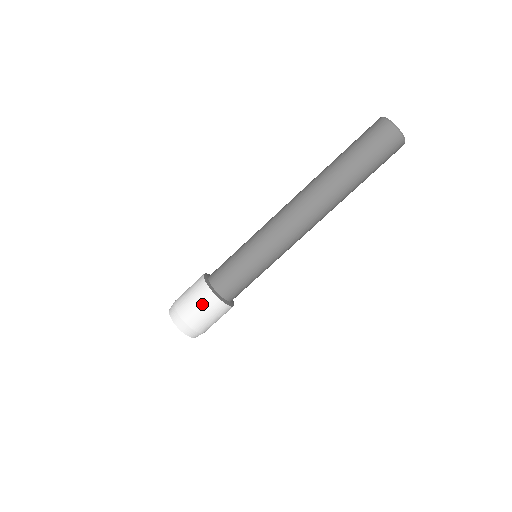
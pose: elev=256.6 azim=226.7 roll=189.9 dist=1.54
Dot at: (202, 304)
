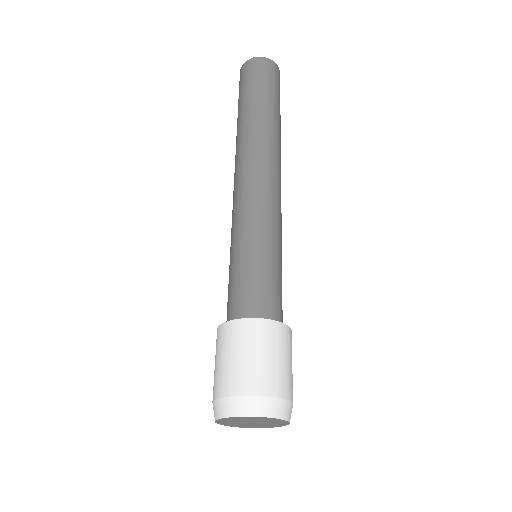
Dot at: (222, 350)
